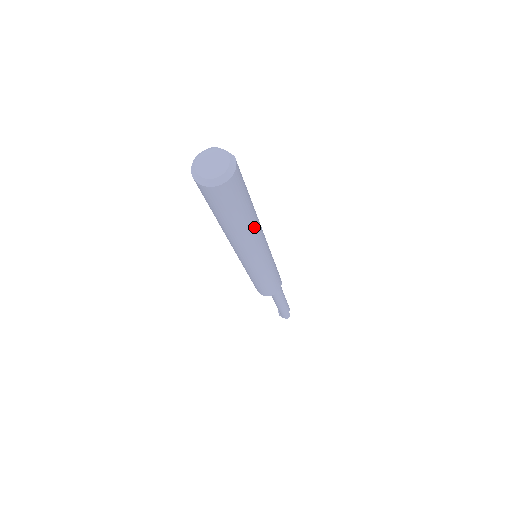
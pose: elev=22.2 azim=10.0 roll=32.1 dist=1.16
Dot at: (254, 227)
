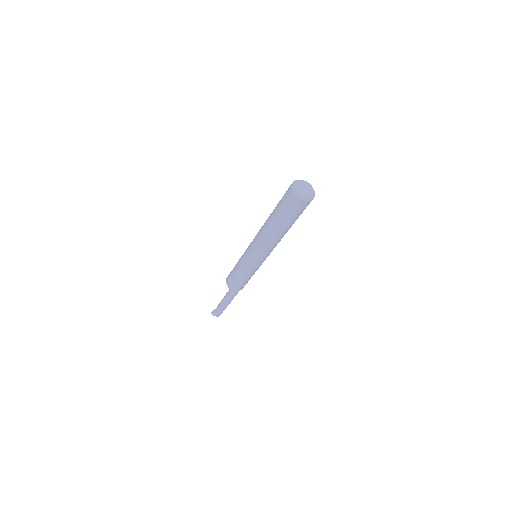
Dot at: occluded
